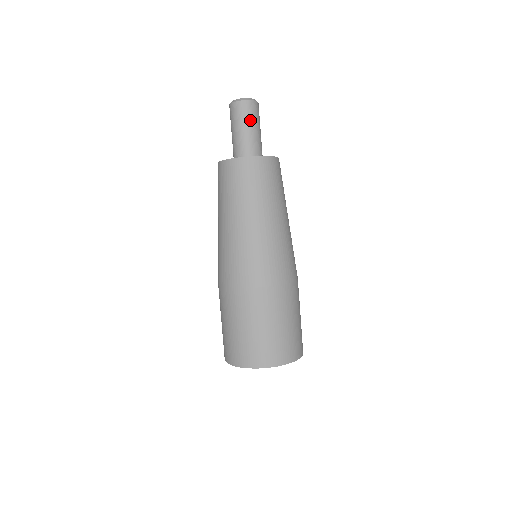
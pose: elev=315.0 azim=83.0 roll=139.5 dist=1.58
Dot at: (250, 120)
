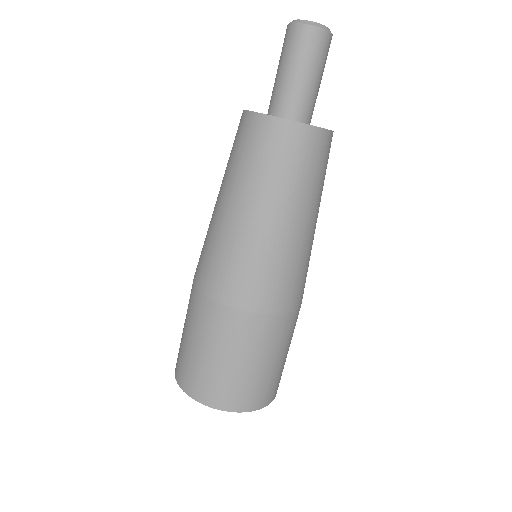
Dot at: (298, 57)
